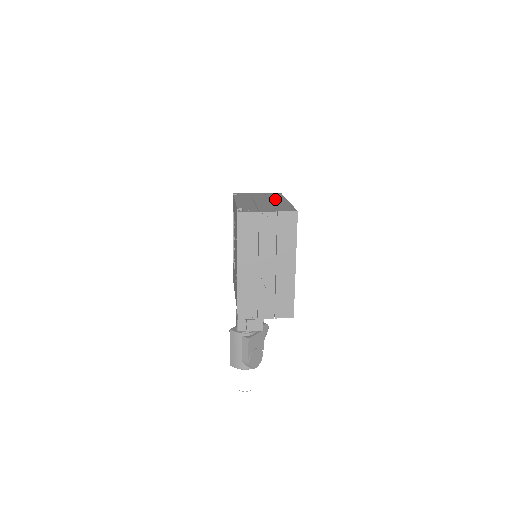
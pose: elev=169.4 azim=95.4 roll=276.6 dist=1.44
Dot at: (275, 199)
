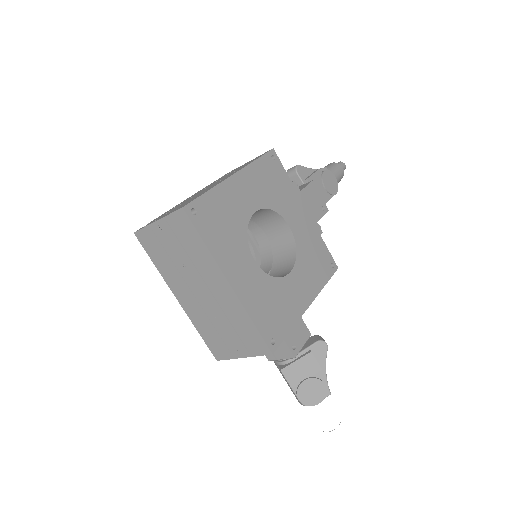
Dot at: (229, 175)
